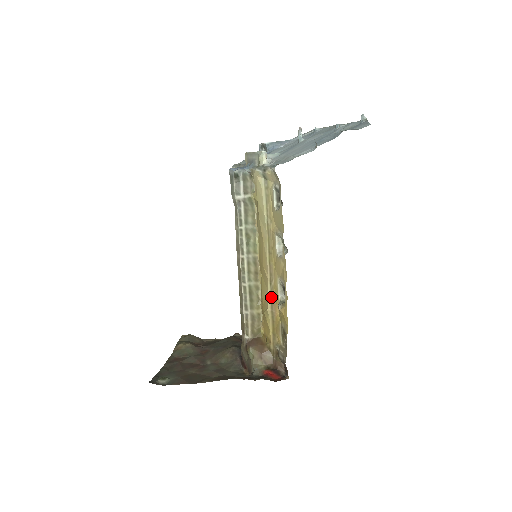
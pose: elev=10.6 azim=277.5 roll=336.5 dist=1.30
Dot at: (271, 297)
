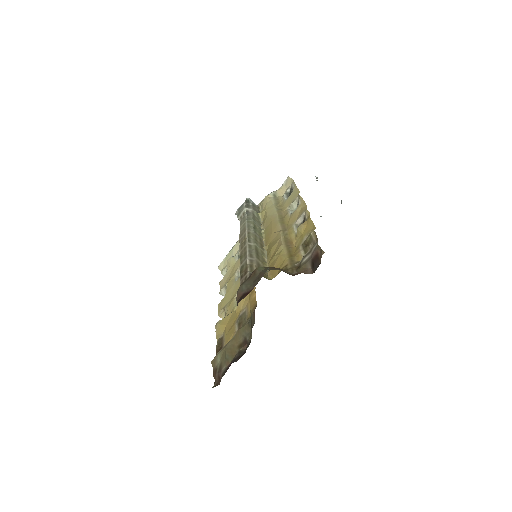
Dot at: (285, 239)
